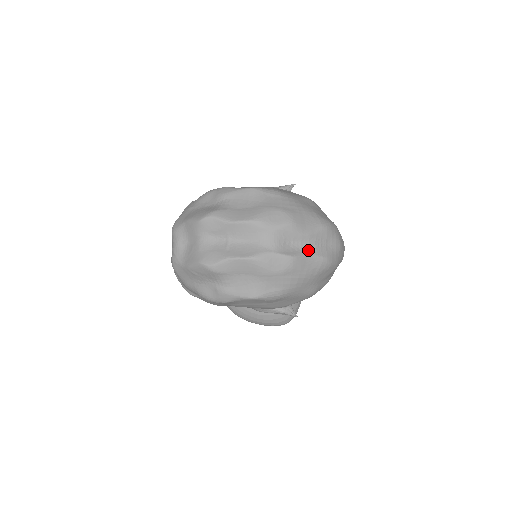
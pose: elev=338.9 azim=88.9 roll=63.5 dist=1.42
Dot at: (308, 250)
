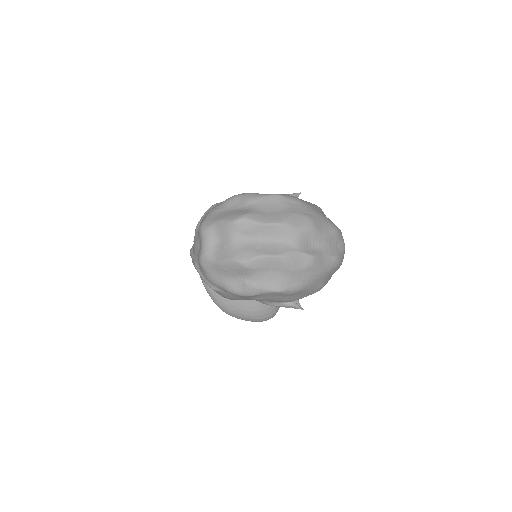
Dot at: (324, 250)
